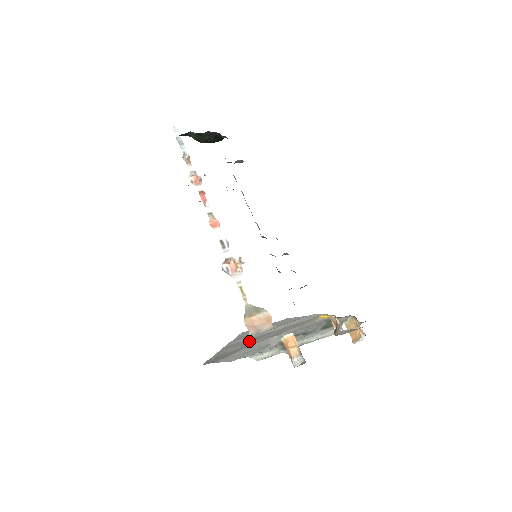
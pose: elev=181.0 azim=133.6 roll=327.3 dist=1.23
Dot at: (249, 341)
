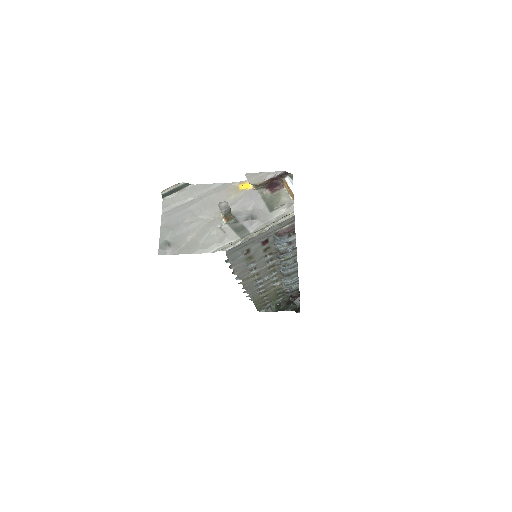
Dot at: (184, 217)
